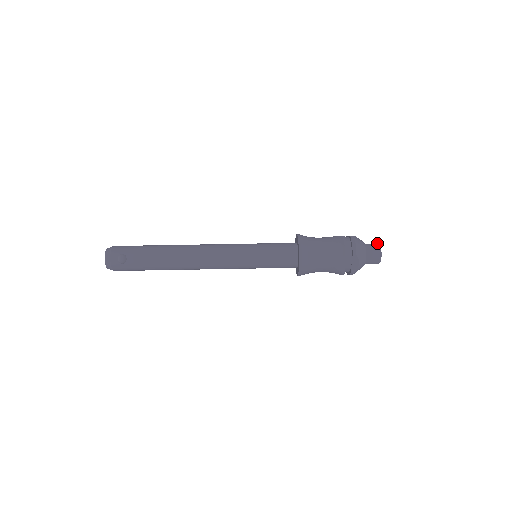
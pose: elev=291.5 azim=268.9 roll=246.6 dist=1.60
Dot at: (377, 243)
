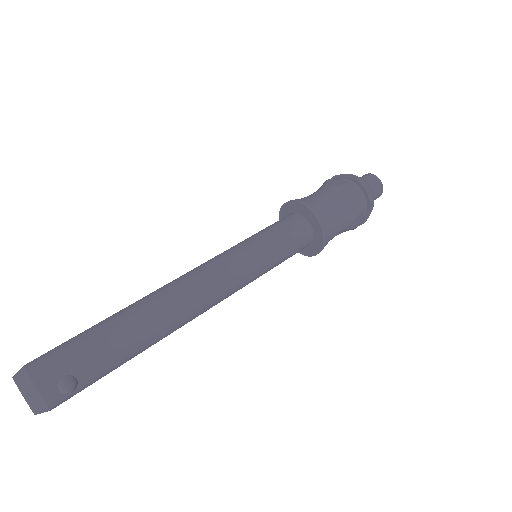
Dot at: (370, 173)
